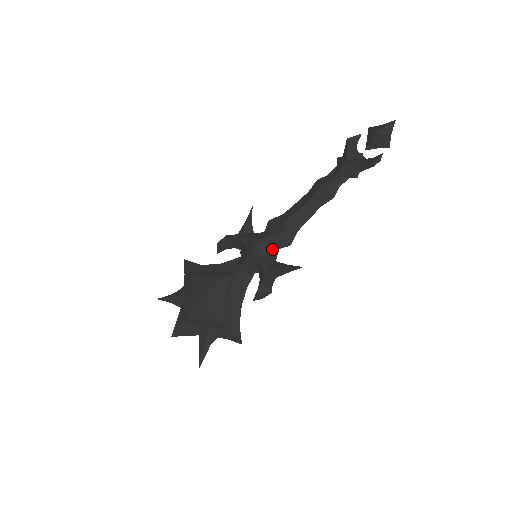
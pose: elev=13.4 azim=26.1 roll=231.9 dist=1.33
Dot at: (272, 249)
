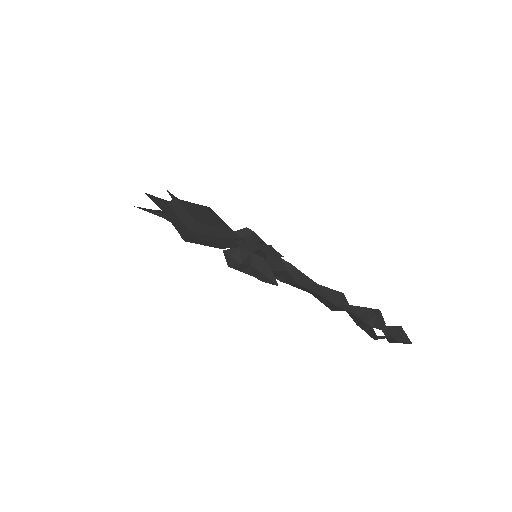
Dot at: (274, 264)
